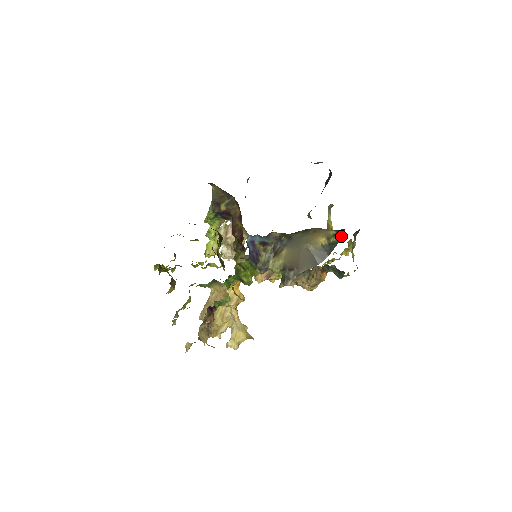
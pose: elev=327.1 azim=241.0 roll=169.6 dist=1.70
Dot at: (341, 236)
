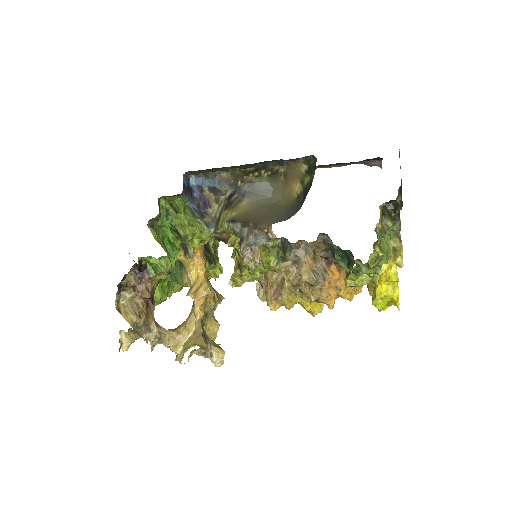
Dot at: (314, 170)
